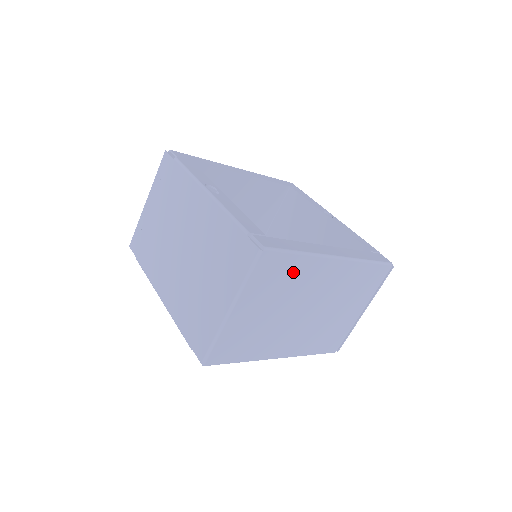
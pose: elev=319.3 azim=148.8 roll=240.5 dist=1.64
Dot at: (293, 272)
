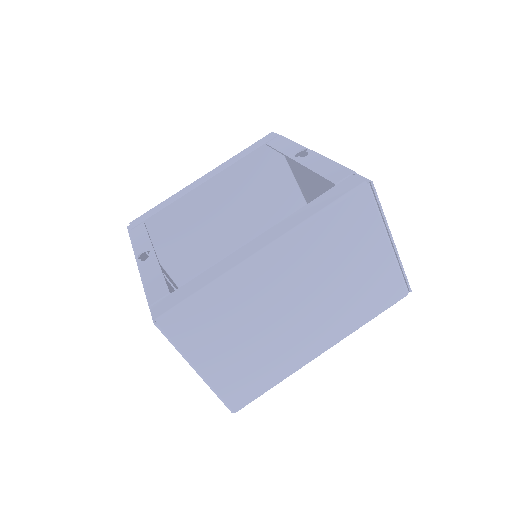
Dot at: (221, 304)
